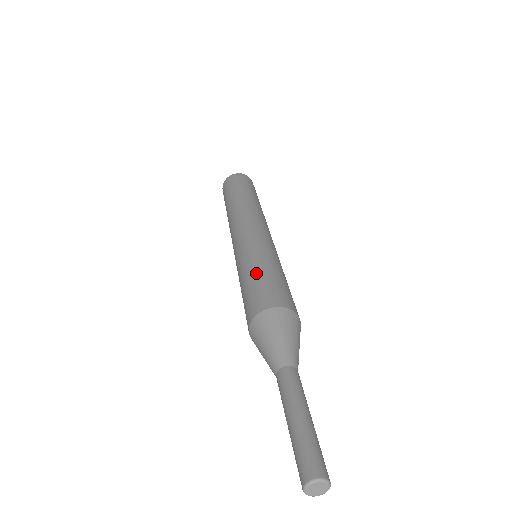
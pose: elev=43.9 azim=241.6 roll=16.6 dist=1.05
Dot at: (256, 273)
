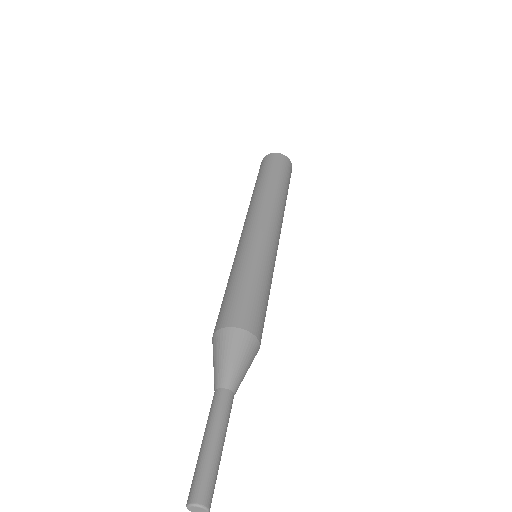
Dot at: (233, 284)
